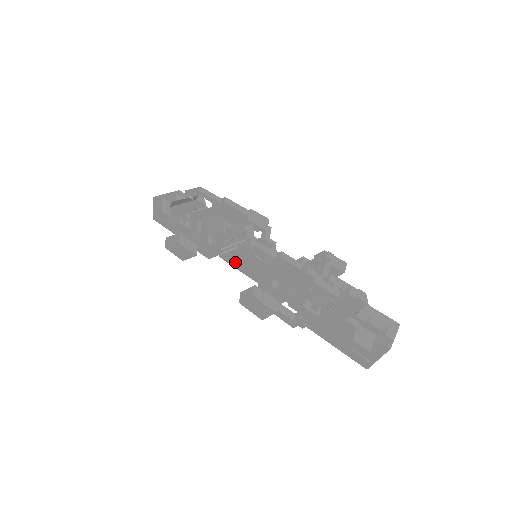
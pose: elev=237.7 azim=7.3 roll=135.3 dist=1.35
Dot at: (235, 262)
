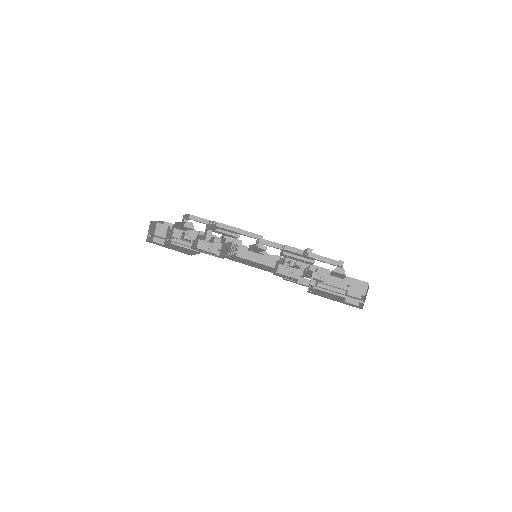
Dot at: (240, 262)
